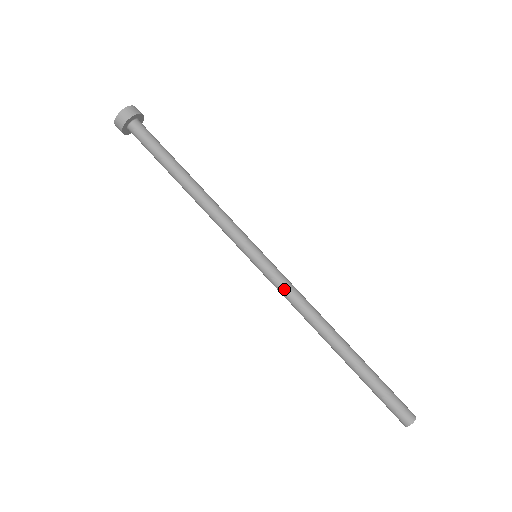
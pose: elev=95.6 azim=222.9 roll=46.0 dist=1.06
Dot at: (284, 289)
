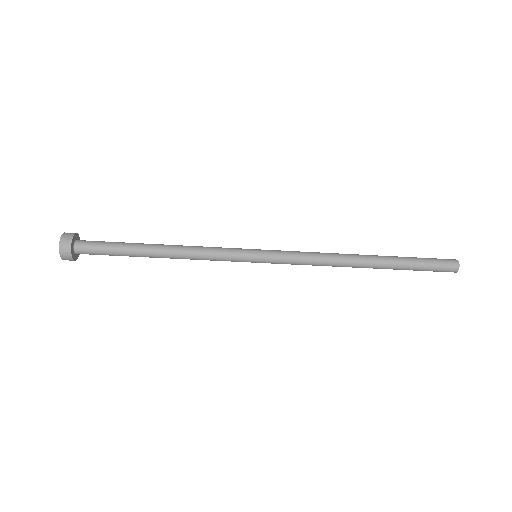
Dot at: (295, 264)
